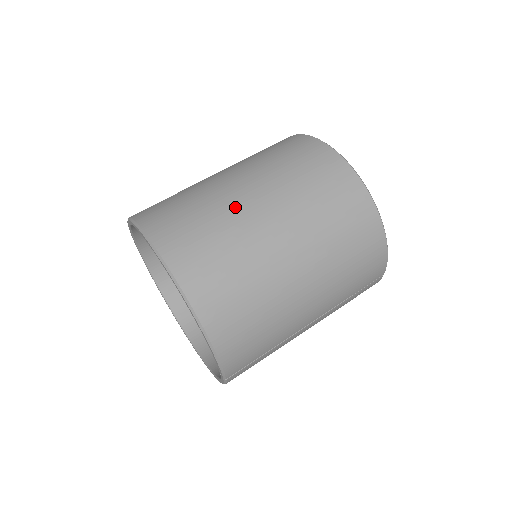
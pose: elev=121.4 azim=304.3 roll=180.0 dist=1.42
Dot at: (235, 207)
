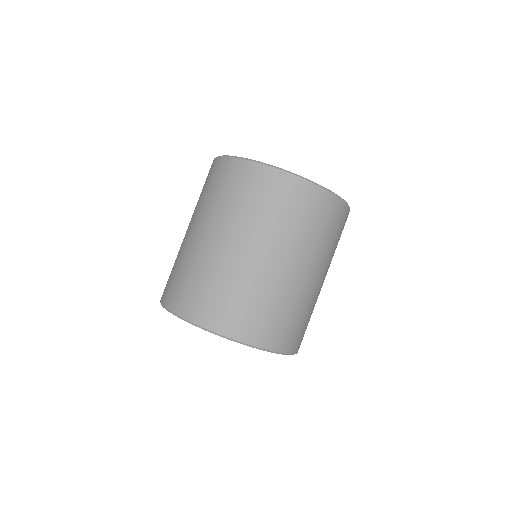
Dot at: (298, 288)
